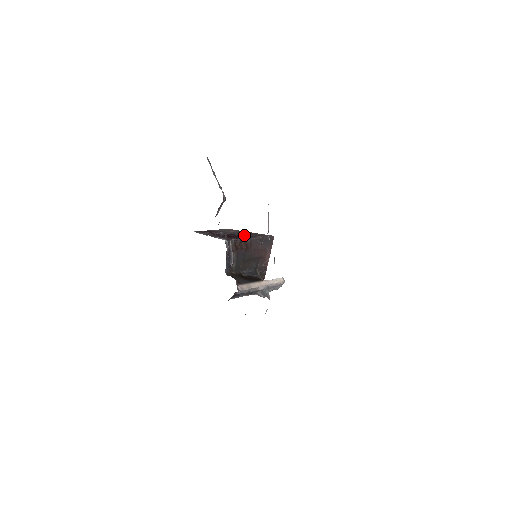
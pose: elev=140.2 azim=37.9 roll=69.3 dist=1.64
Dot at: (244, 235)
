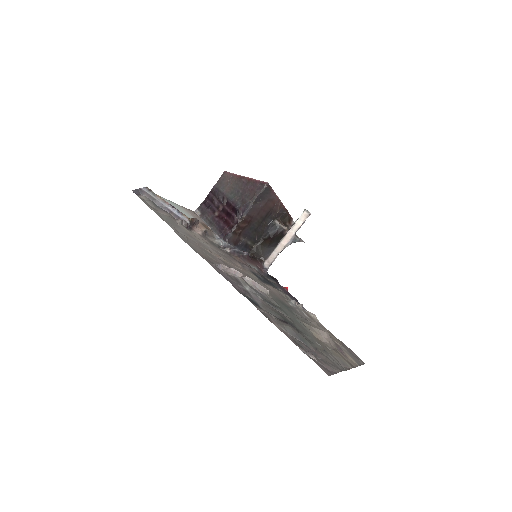
Dot at: (240, 197)
